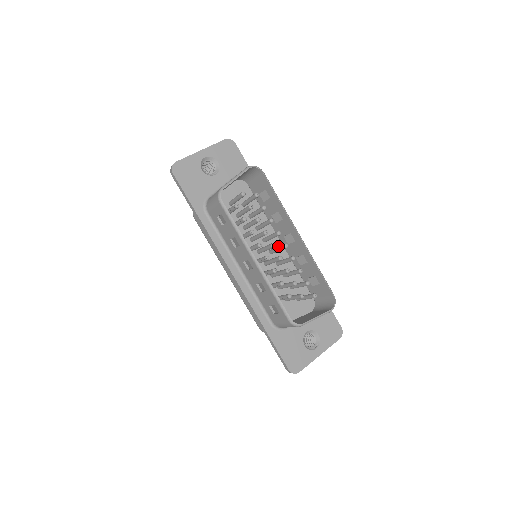
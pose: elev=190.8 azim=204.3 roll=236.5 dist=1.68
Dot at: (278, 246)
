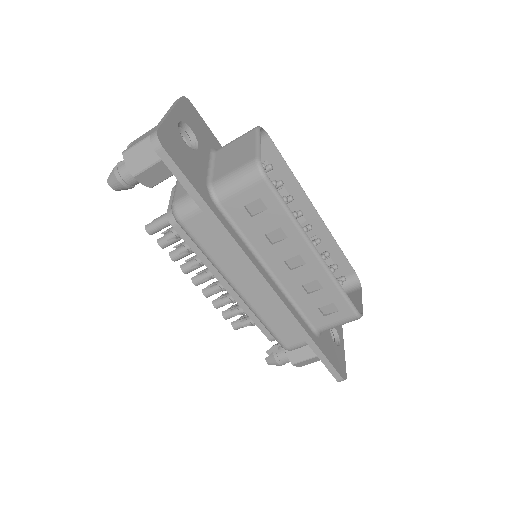
Dot at: occluded
